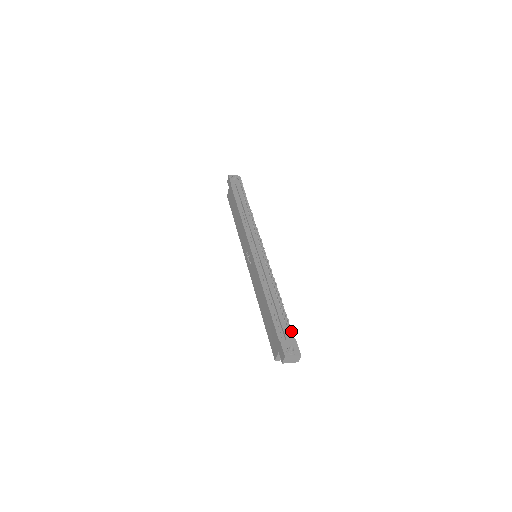
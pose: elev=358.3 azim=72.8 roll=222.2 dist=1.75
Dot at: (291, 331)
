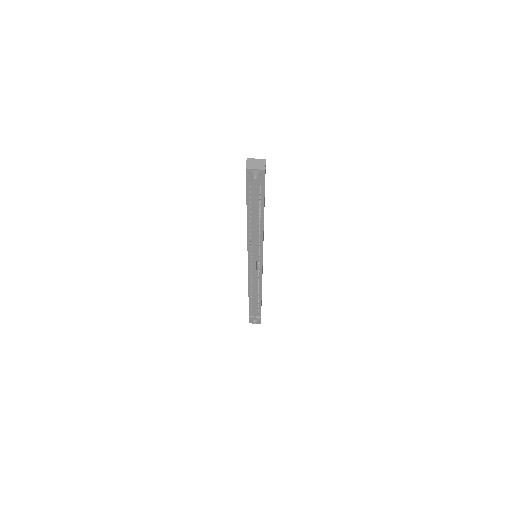
Dot at: (260, 313)
